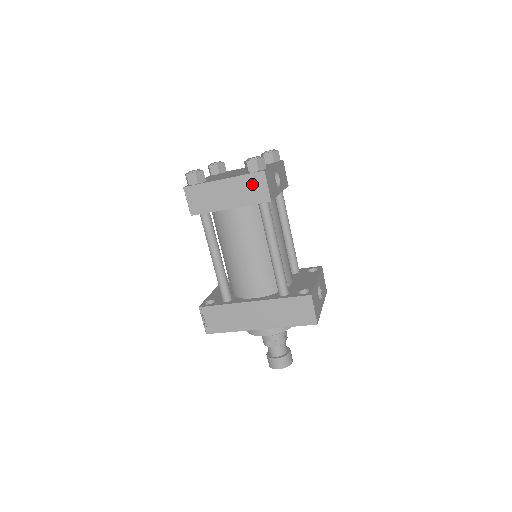
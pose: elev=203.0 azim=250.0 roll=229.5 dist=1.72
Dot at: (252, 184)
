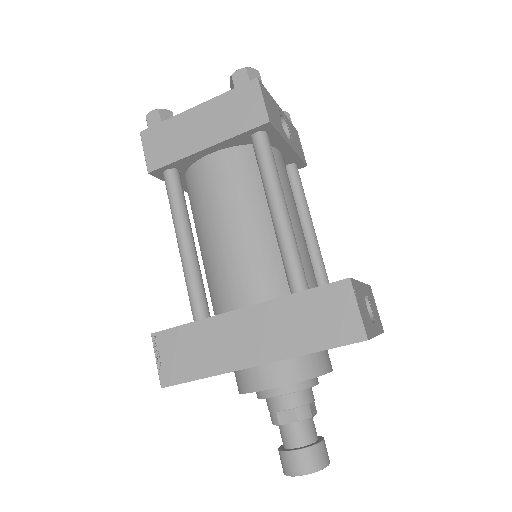
Dot at: (239, 102)
